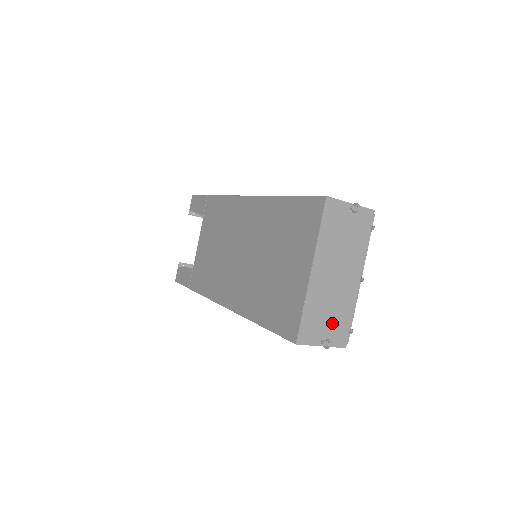
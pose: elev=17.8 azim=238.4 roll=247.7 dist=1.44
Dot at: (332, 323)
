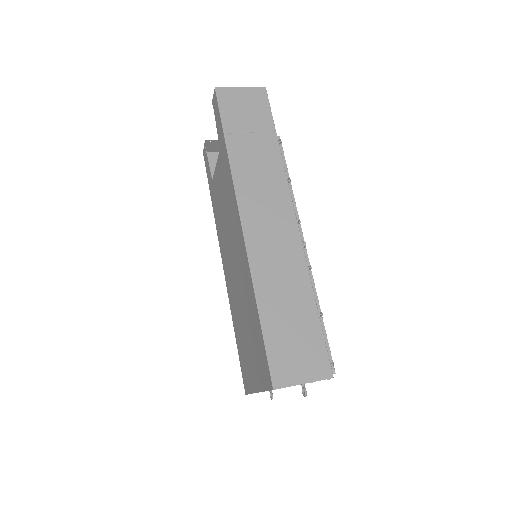
Dot at: occluded
